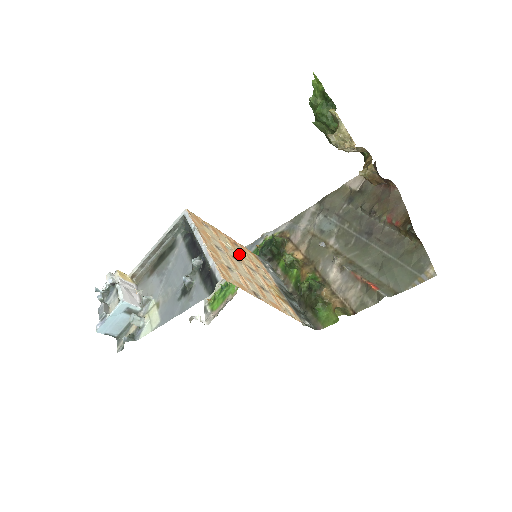
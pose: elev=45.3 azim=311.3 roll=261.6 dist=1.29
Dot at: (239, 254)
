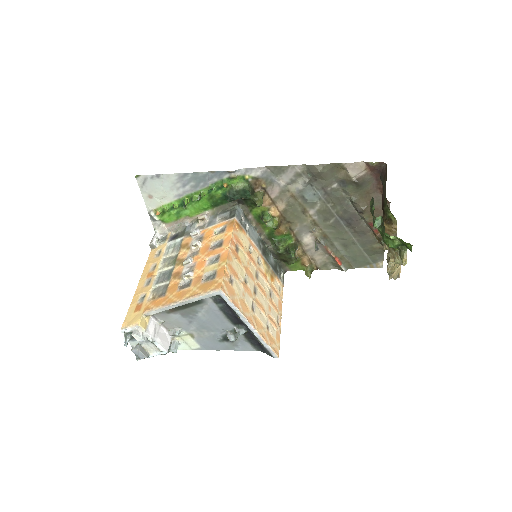
Dot at: (247, 269)
